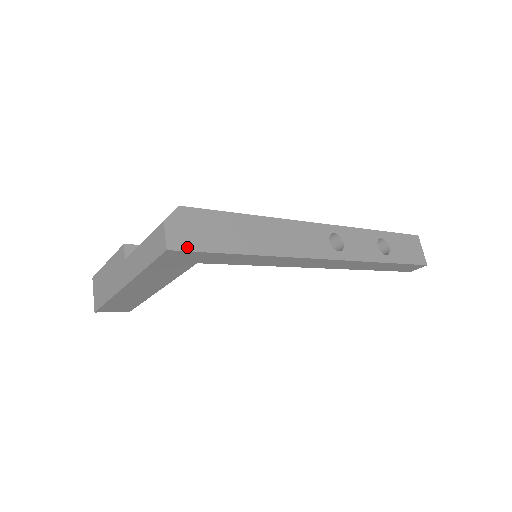
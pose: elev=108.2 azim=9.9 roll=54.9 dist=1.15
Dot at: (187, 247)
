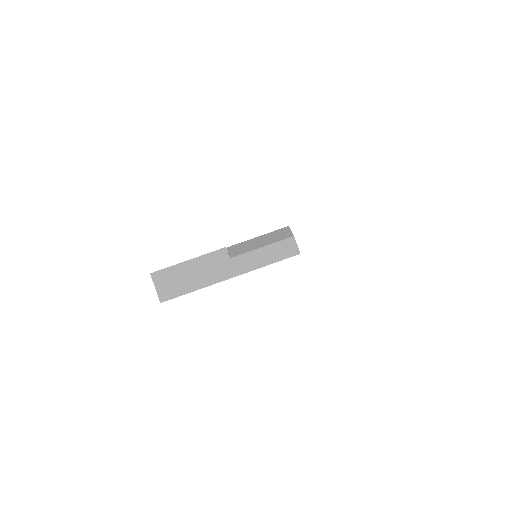
Dot at: occluded
